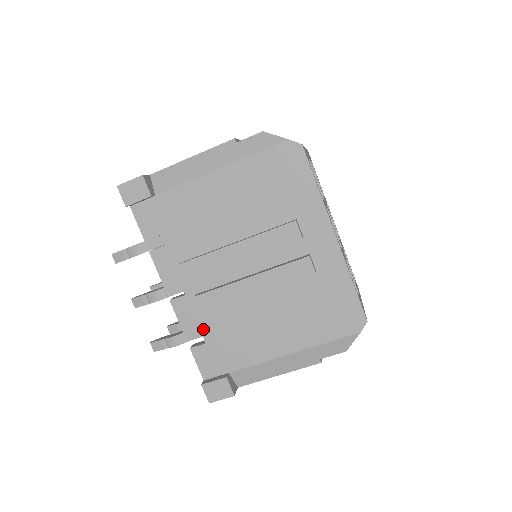
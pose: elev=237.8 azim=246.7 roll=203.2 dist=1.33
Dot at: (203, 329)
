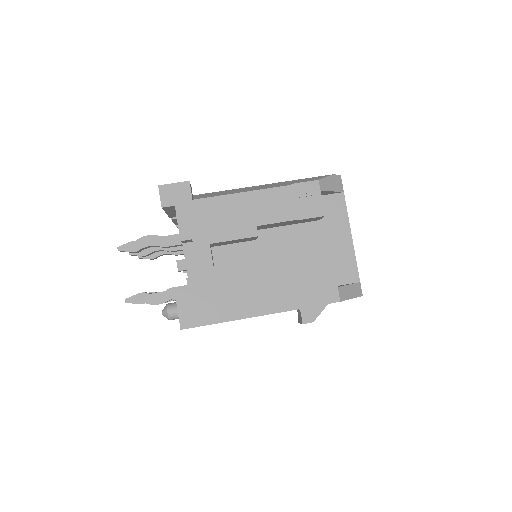
Dot at: occluded
